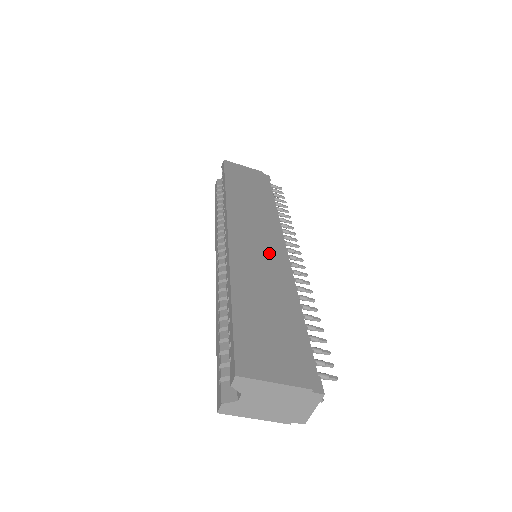
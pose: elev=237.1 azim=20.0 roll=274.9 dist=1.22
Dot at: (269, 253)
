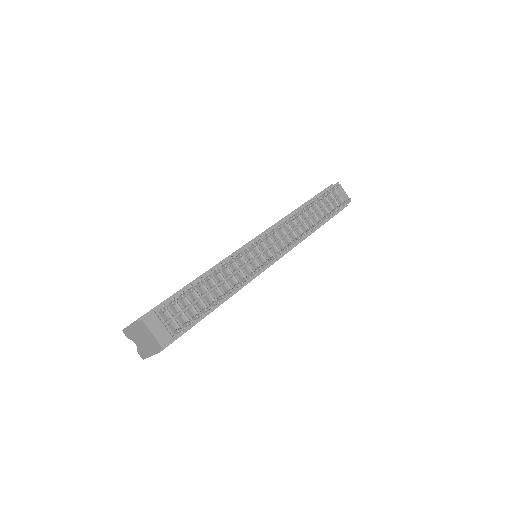
Dot at: occluded
